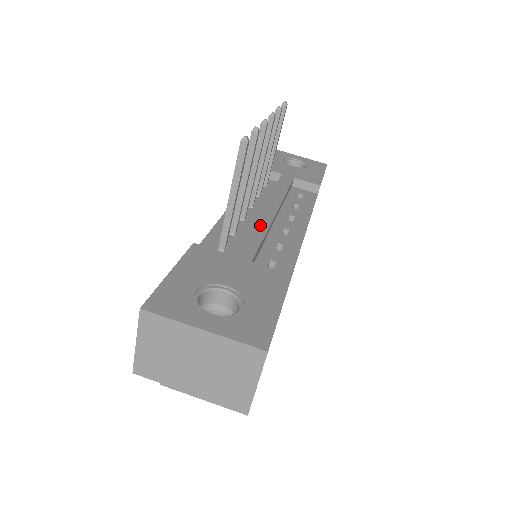
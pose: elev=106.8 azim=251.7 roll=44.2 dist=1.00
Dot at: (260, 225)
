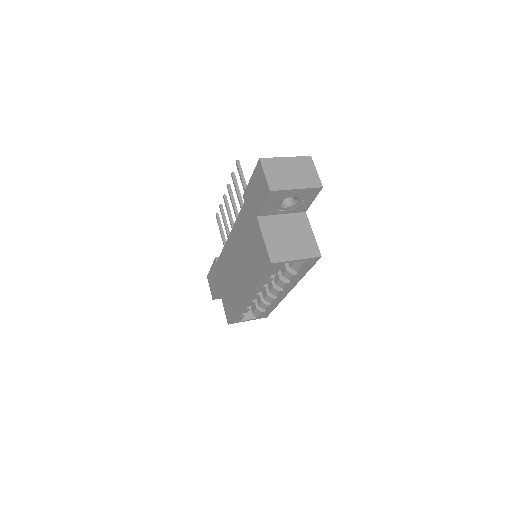
Dot at: occluded
